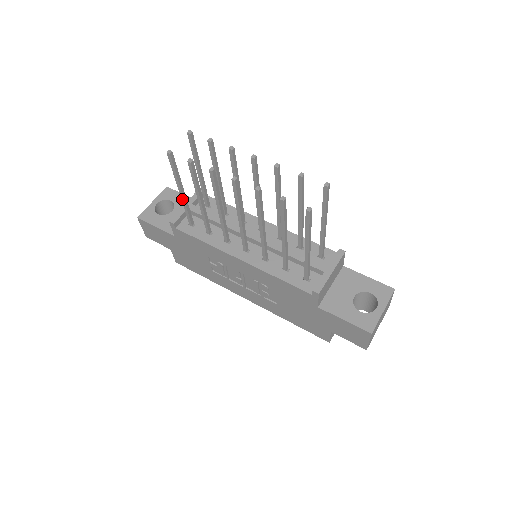
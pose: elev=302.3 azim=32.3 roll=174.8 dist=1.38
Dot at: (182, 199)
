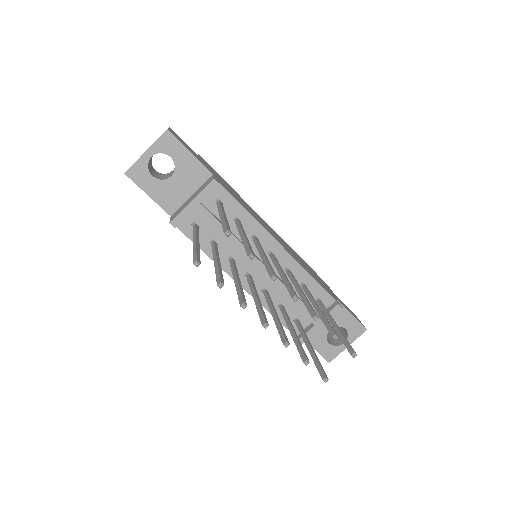
Dot at: occluded
